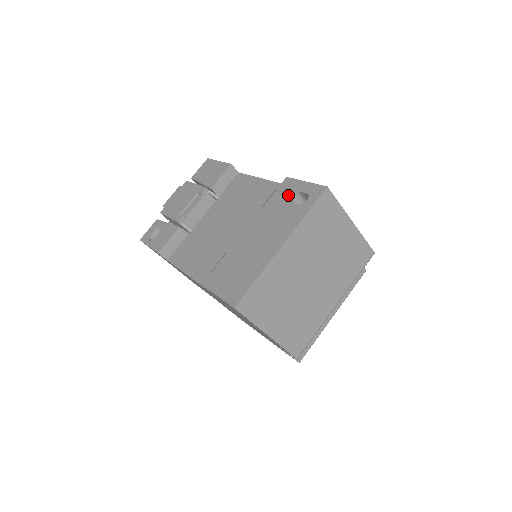
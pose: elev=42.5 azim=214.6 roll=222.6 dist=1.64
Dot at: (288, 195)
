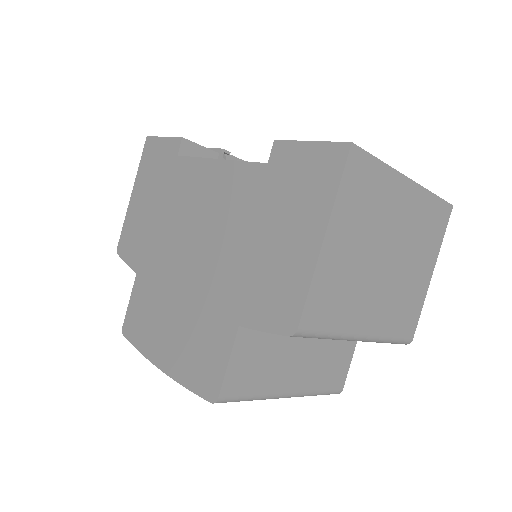
Dot at: occluded
